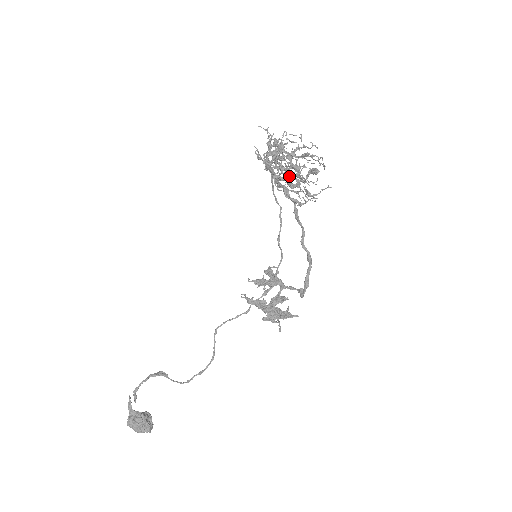
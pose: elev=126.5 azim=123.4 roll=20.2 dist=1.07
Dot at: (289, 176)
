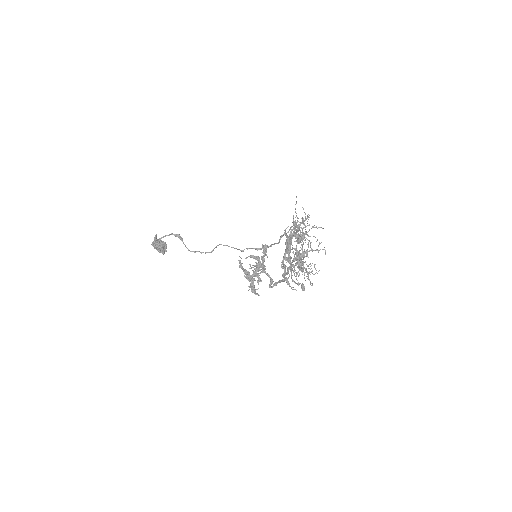
Dot at: occluded
